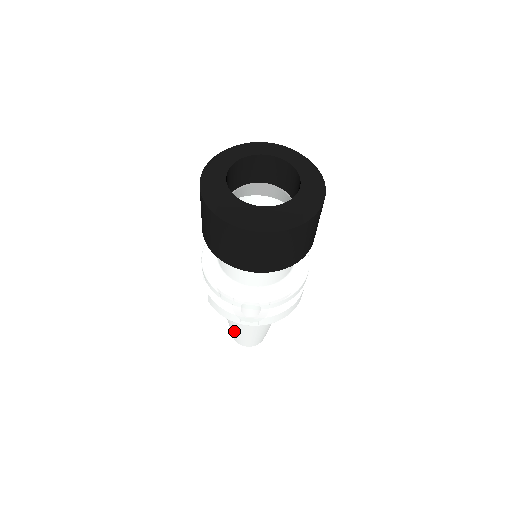
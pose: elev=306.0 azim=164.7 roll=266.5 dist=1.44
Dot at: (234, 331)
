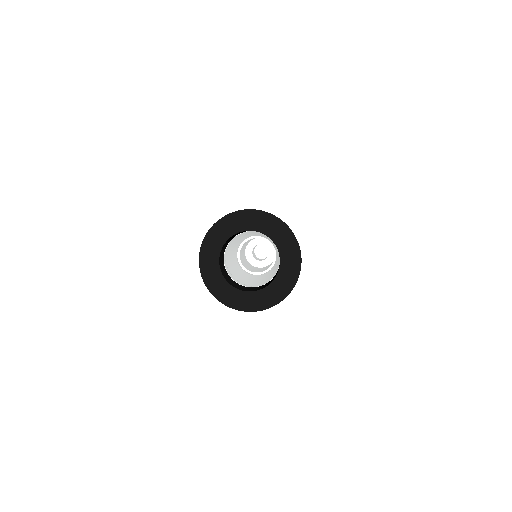
Dot at: occluded
